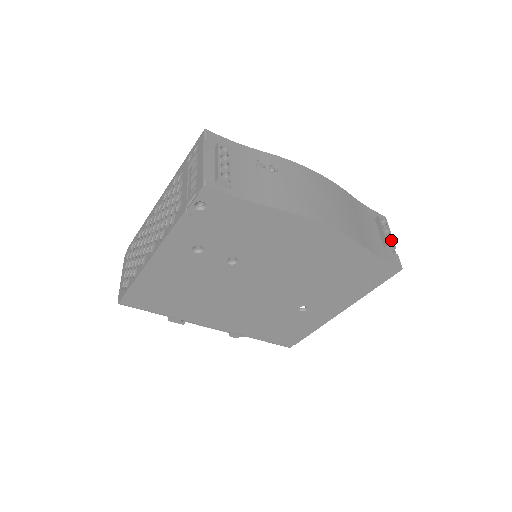
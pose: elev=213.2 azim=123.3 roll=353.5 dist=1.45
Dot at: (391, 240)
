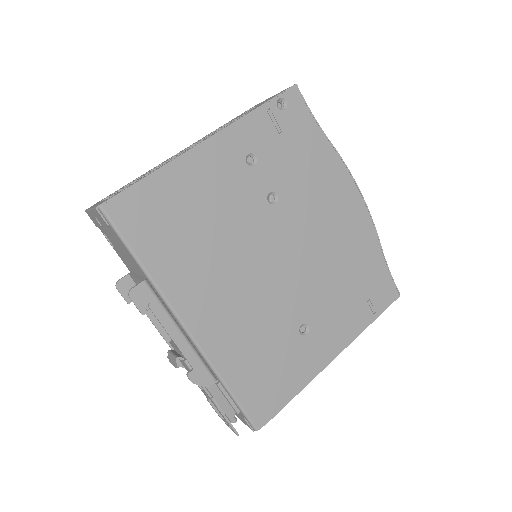
Dot at: occluded
